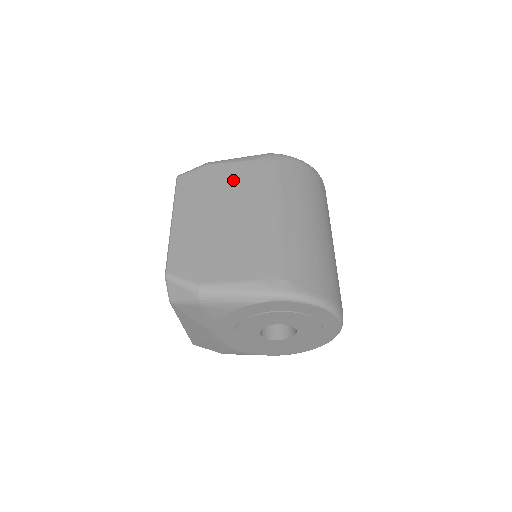
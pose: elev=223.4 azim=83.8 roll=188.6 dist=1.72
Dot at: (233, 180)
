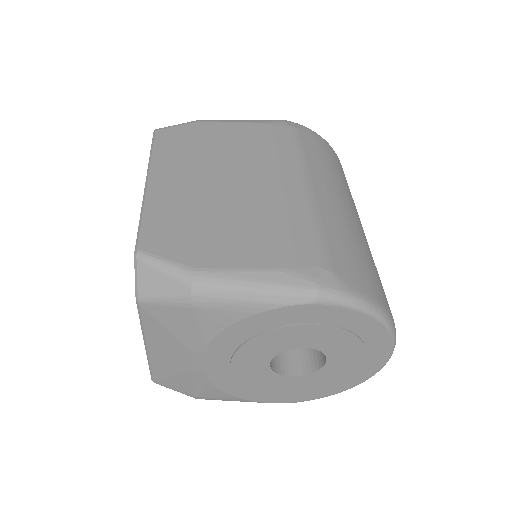
Dot at: (238, 141)
